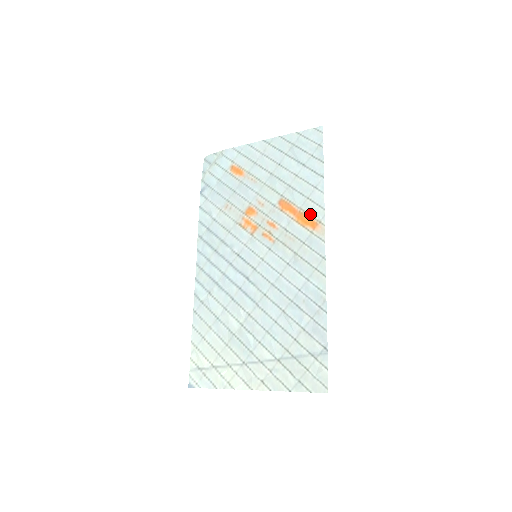
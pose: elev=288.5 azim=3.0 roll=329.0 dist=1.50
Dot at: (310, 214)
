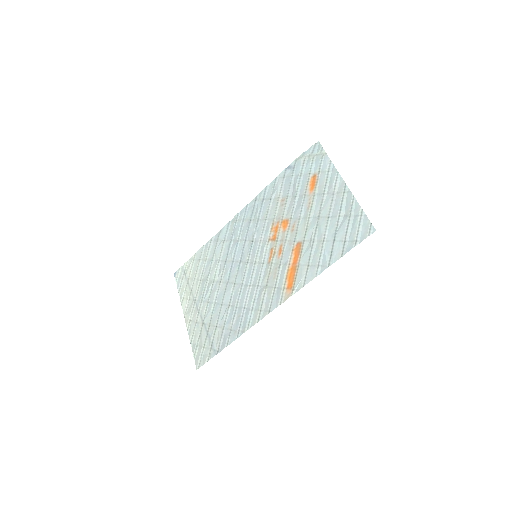
Dot at: (296, 277)
